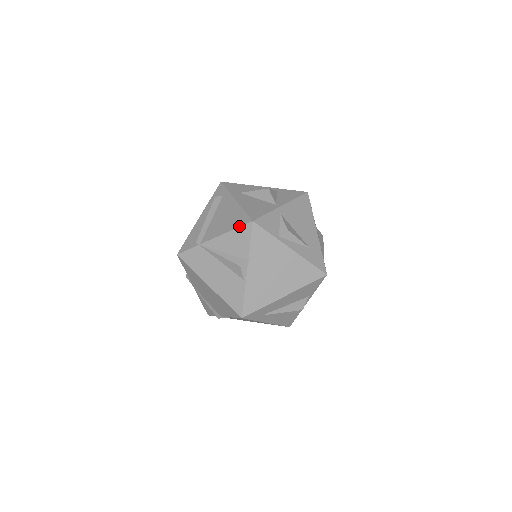
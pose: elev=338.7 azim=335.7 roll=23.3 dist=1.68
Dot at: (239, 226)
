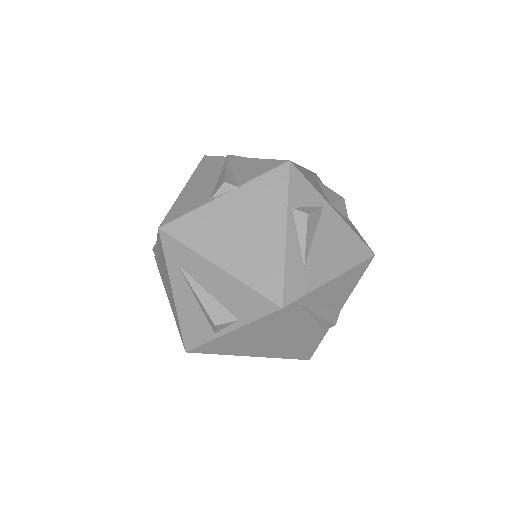
Dot at: (274, 159)
